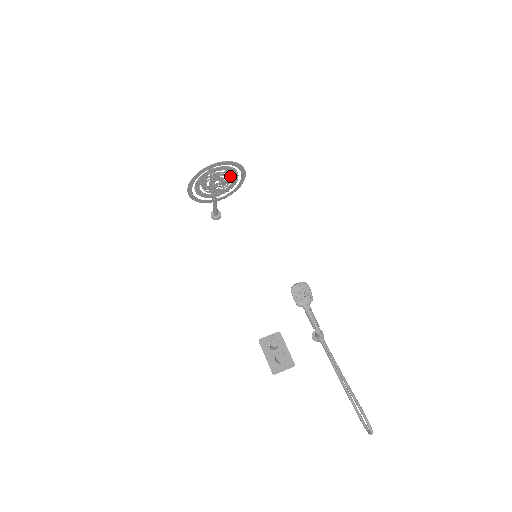
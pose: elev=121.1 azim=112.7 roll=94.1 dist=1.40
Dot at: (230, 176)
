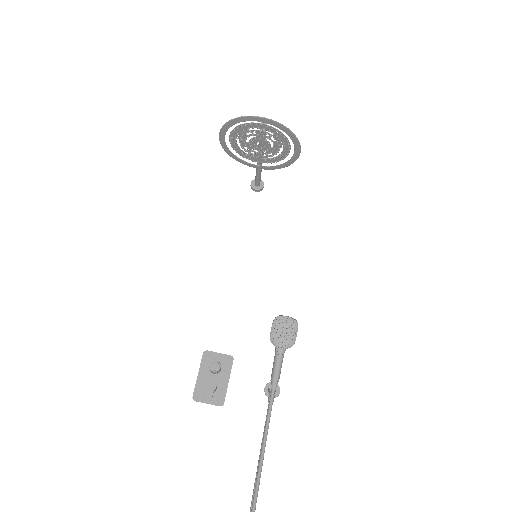
Dot at: (279, 145)
